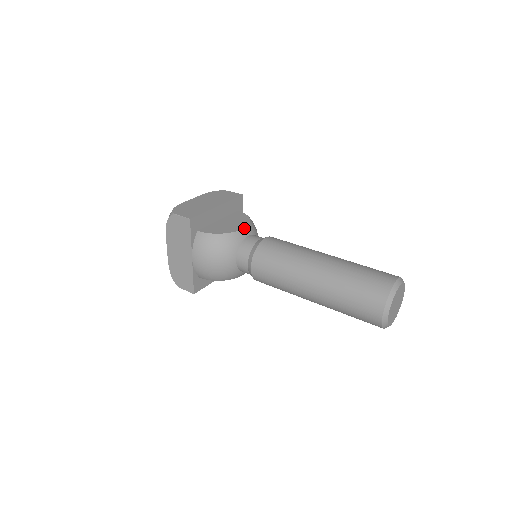
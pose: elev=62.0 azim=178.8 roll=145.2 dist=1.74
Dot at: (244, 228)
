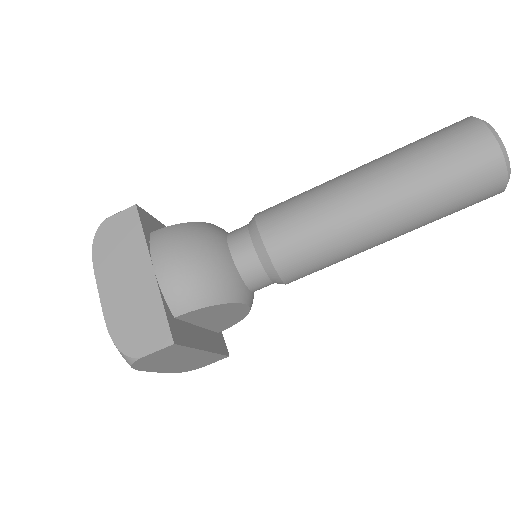
Dot at: occluded
